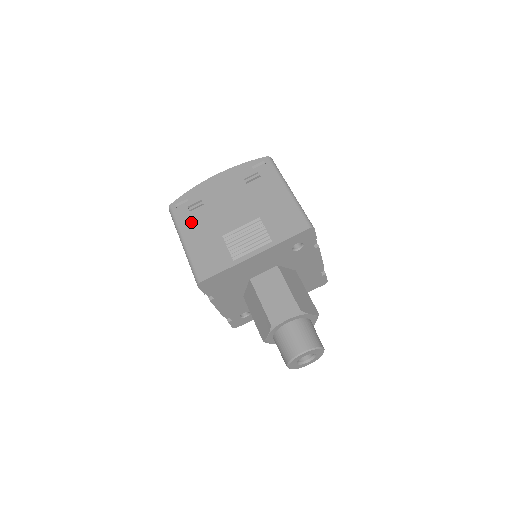
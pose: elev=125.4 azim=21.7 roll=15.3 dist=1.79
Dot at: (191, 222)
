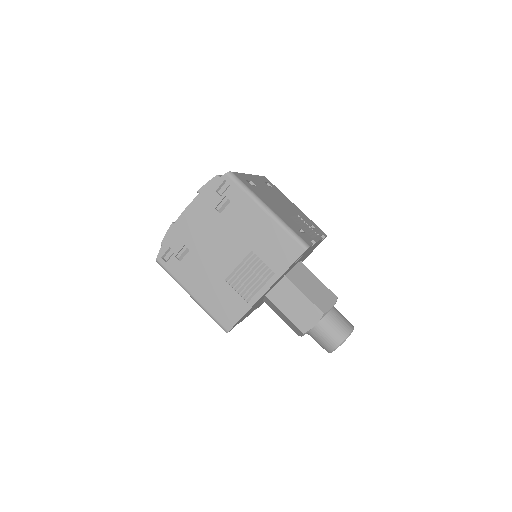
Dot at: (187, 273)
